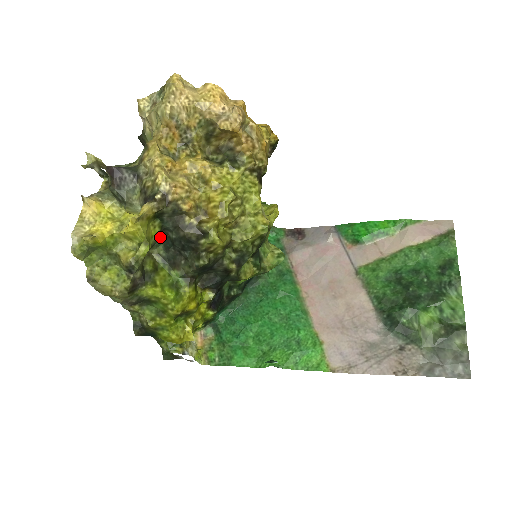
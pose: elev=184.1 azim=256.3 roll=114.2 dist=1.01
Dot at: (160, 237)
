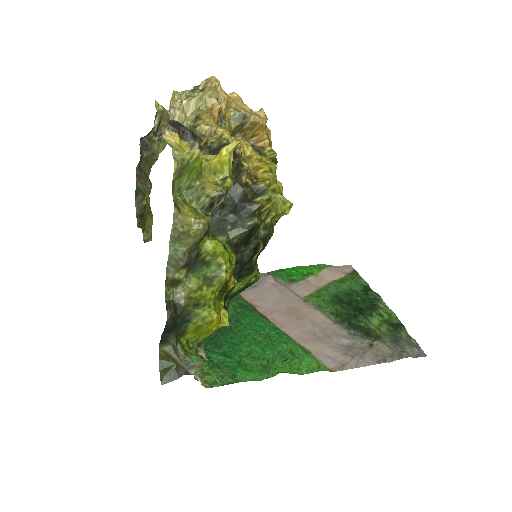
Dot at: occluded
